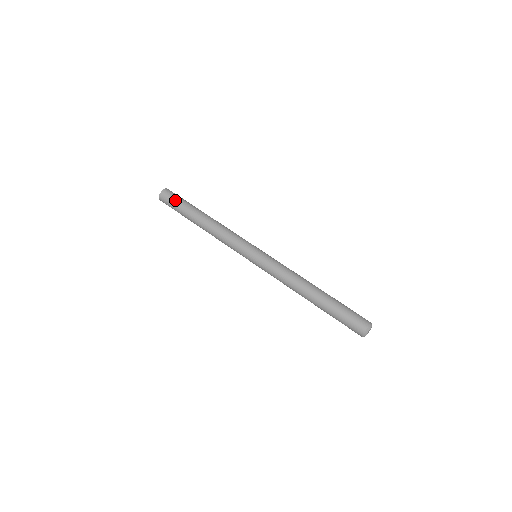
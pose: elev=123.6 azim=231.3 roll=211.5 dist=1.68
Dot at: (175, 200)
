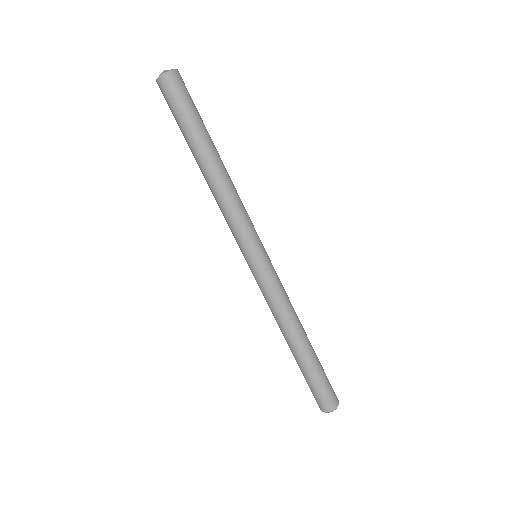
Dot at: (174, 108)
